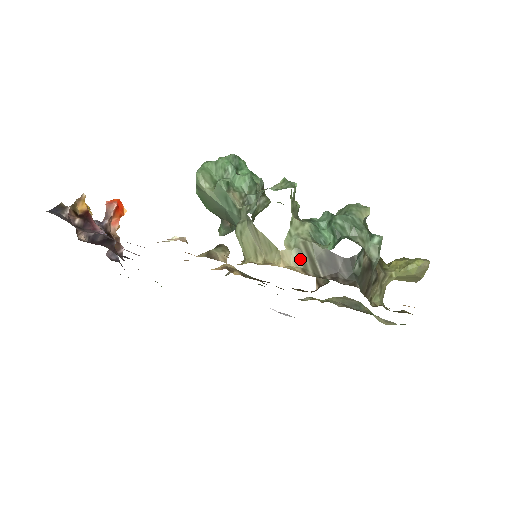
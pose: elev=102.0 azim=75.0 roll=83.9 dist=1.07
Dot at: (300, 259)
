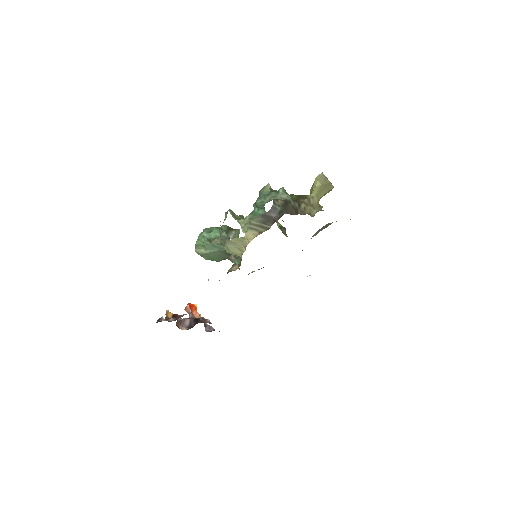
Dot at: (255, 231)
